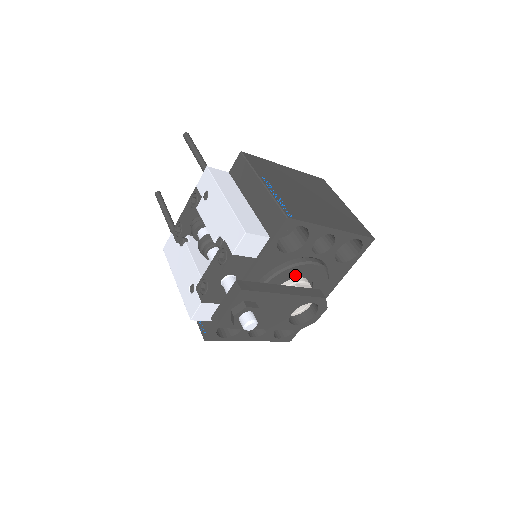
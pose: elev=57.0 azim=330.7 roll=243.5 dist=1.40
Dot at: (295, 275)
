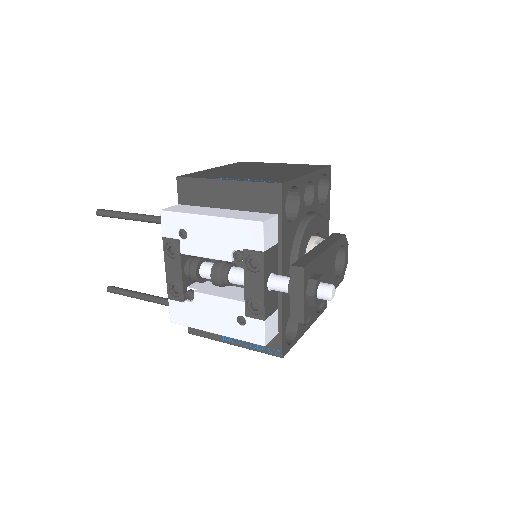
Dot at: (309, 237)
